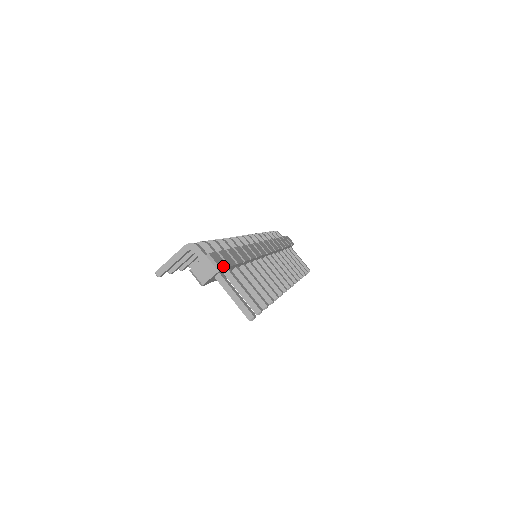
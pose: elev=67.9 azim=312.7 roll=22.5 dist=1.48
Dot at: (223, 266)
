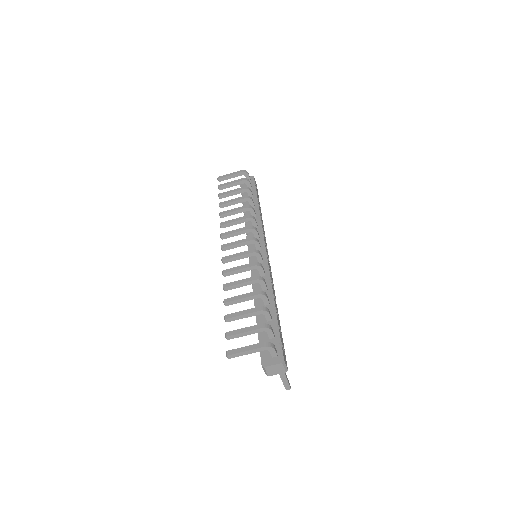
Dot at: (286, 362)
